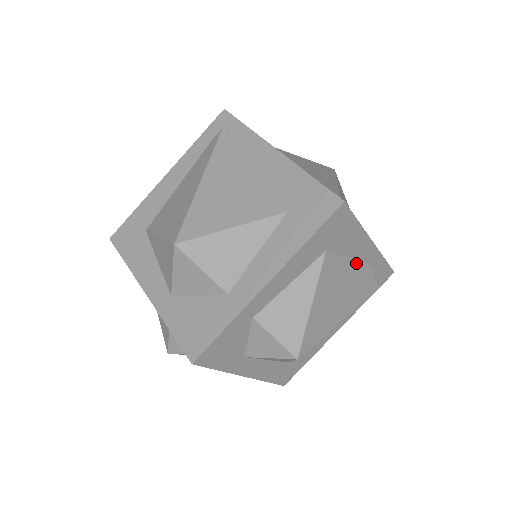
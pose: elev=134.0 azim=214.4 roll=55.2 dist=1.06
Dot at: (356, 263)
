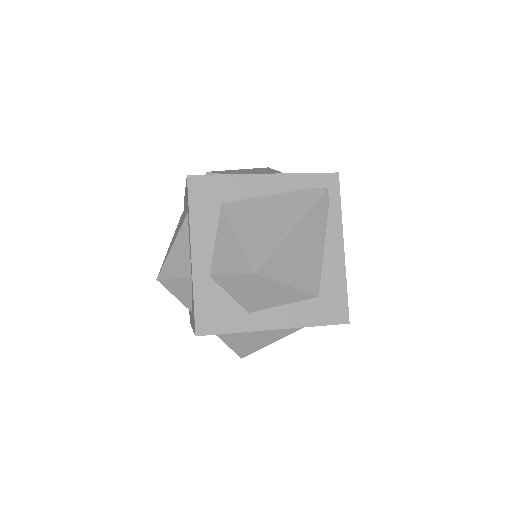
Dot at: occluded
